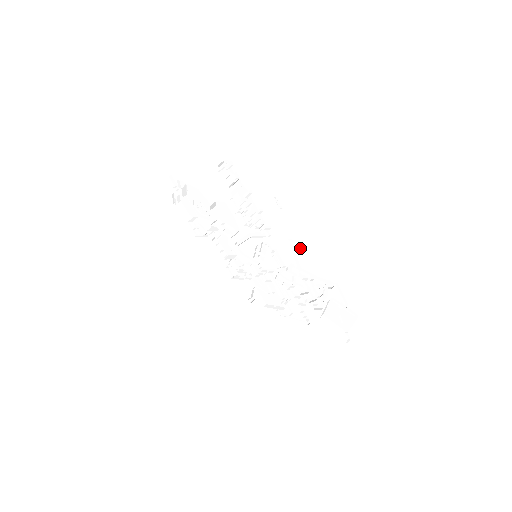
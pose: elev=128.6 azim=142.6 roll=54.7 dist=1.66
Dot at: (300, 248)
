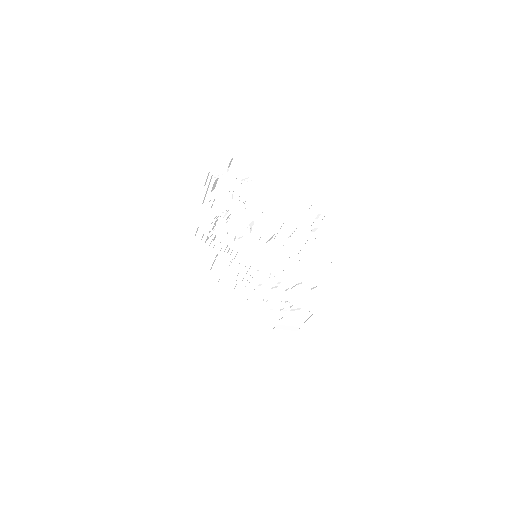
Dot at: (310, 283)
